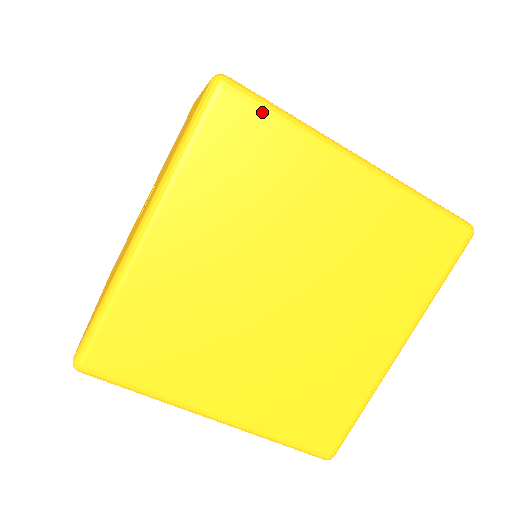
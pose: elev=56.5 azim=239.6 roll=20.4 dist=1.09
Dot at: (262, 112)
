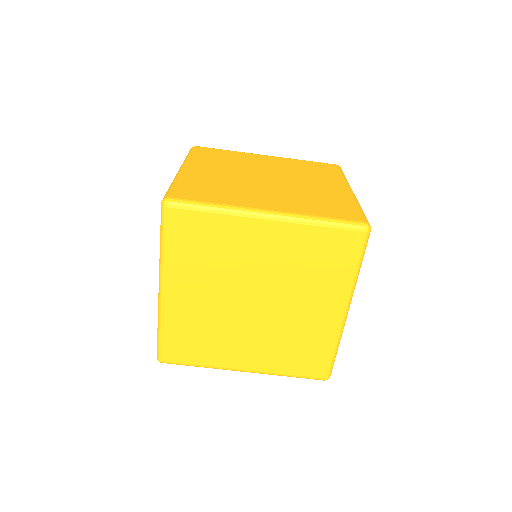
Dot at: (195, 212)
